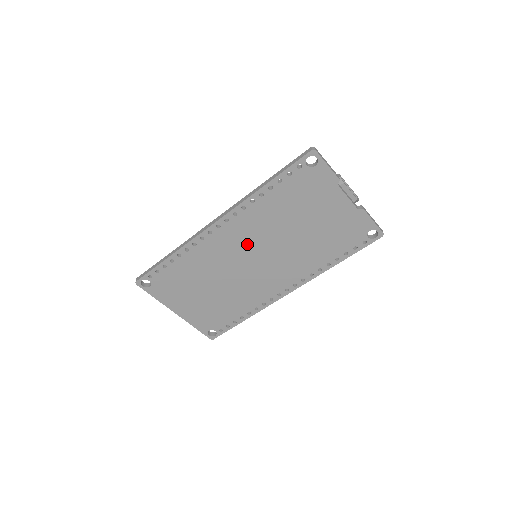
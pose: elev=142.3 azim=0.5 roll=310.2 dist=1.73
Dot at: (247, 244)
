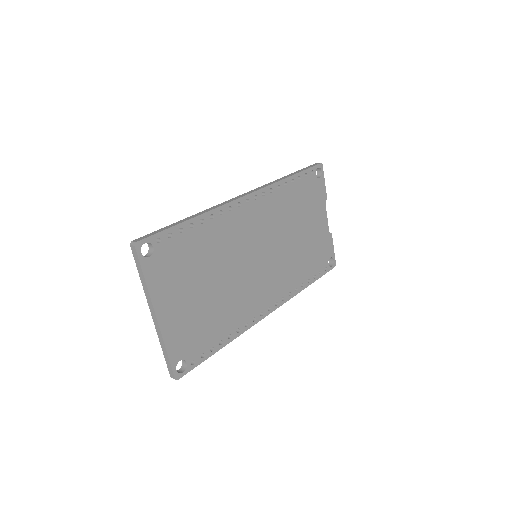
Dot at: (260, 234)
